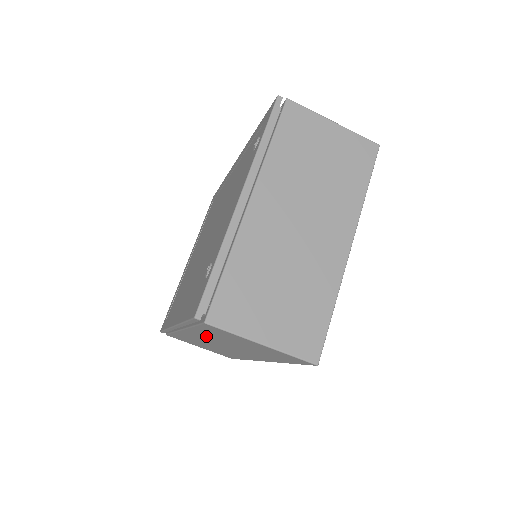
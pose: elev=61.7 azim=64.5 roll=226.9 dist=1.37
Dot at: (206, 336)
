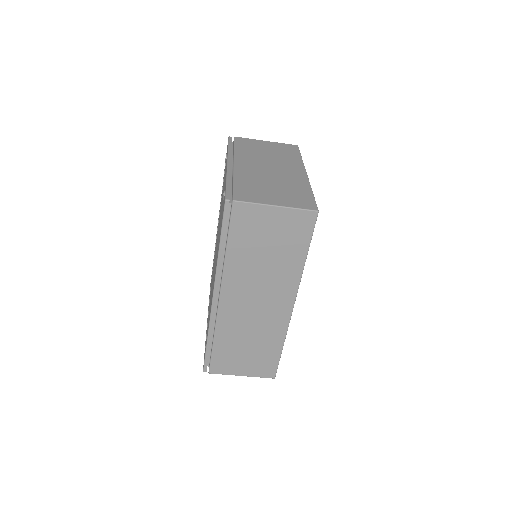
Dot at: (240, 272)
